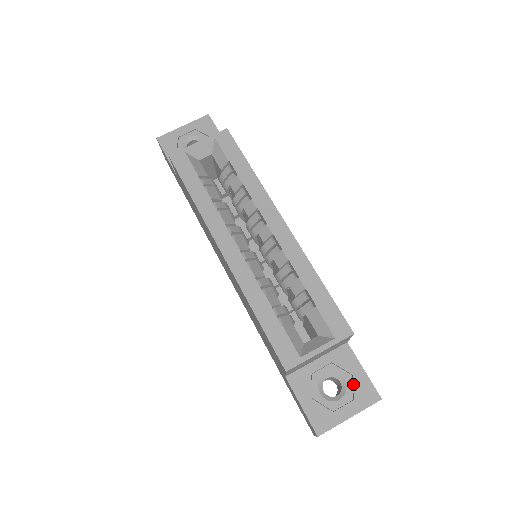
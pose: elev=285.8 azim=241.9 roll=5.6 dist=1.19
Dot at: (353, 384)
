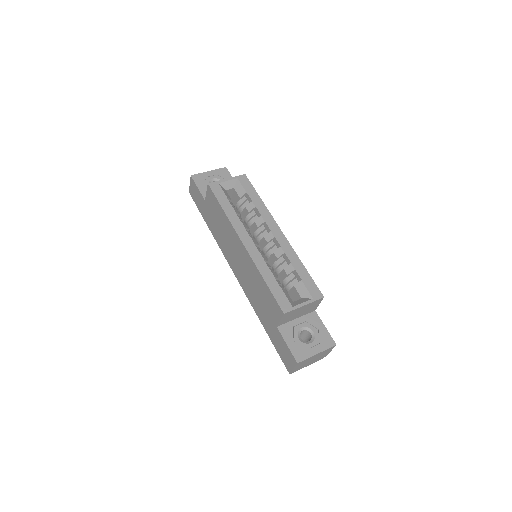
Dot at: (319, 335)
